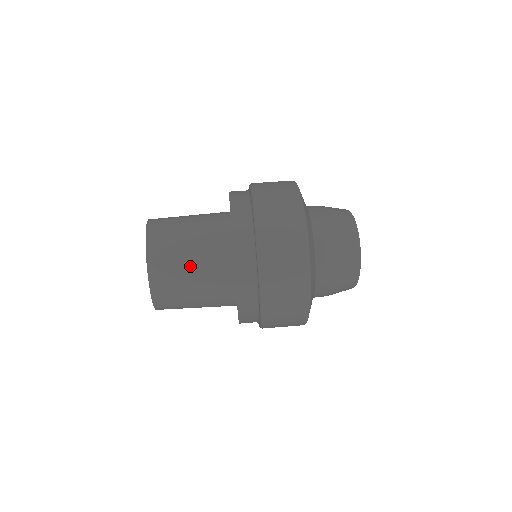
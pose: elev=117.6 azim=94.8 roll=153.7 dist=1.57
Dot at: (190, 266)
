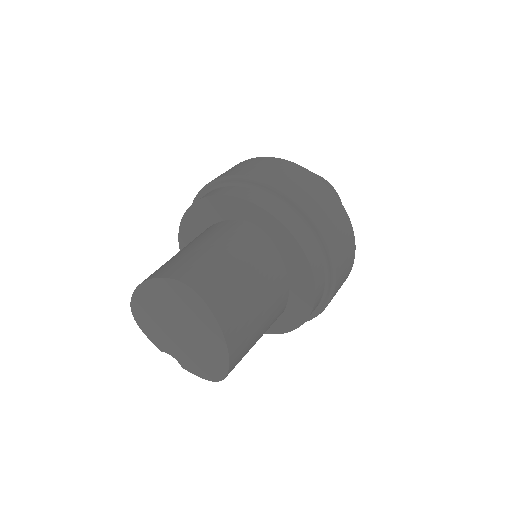
Dot at: (259, 309)
